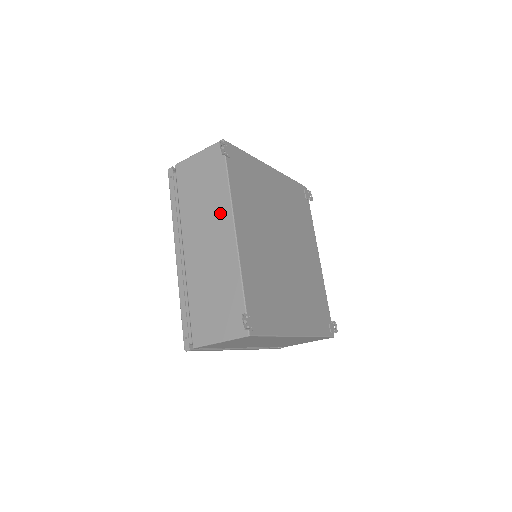
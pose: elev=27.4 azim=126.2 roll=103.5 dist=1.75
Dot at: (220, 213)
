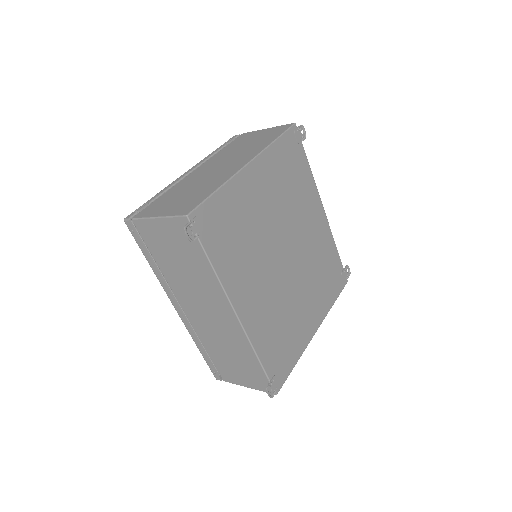
Dot at: (213, 294)
